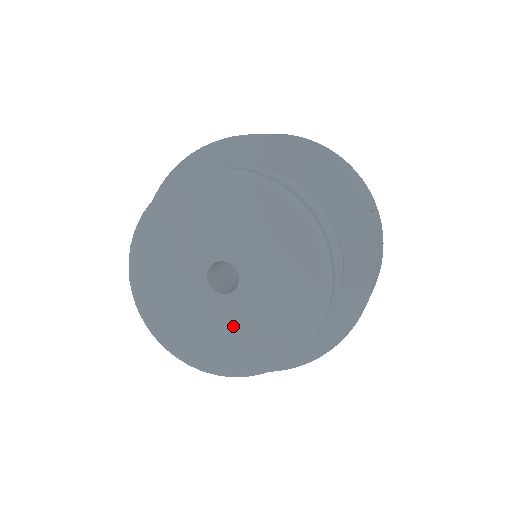
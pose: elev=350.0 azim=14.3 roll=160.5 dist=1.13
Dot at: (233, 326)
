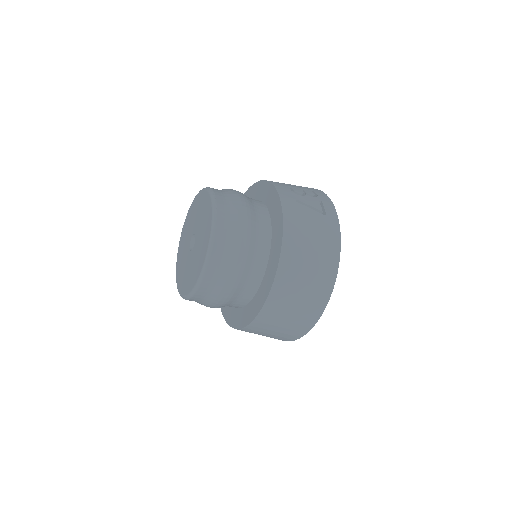
Dot at: (195, 259)
